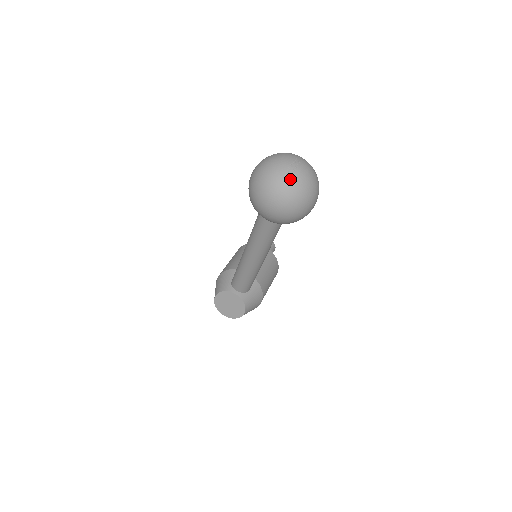
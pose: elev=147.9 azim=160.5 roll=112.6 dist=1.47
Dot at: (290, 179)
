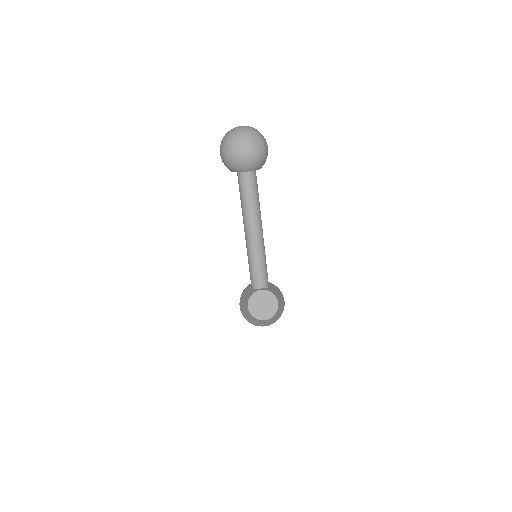
Dot at: (244, 128)
